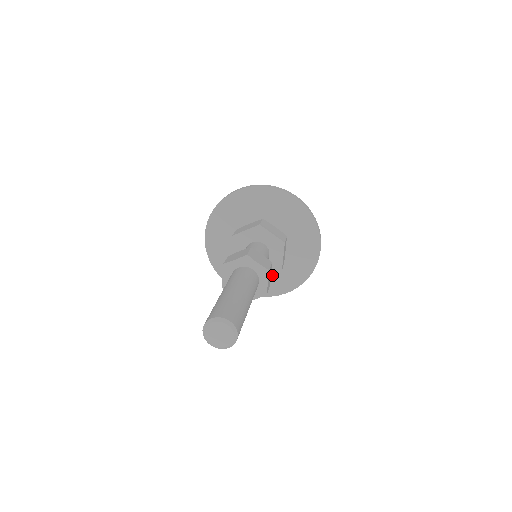
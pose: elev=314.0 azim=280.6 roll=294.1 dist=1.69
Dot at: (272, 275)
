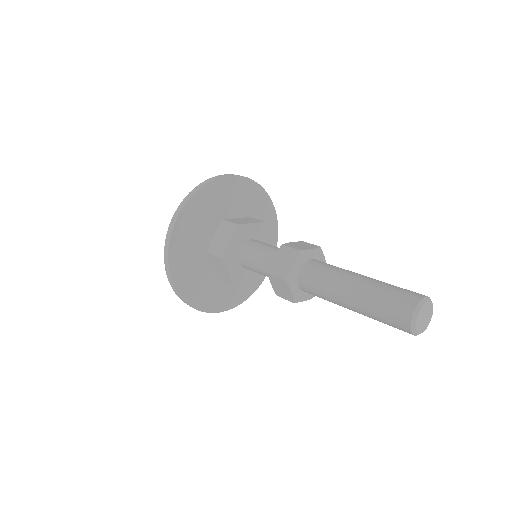
Dot at: occluded
